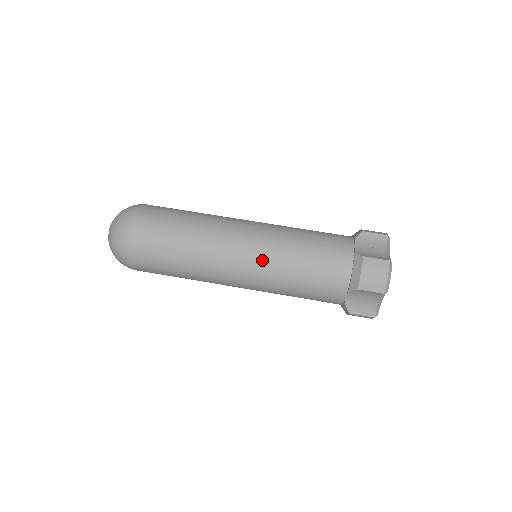
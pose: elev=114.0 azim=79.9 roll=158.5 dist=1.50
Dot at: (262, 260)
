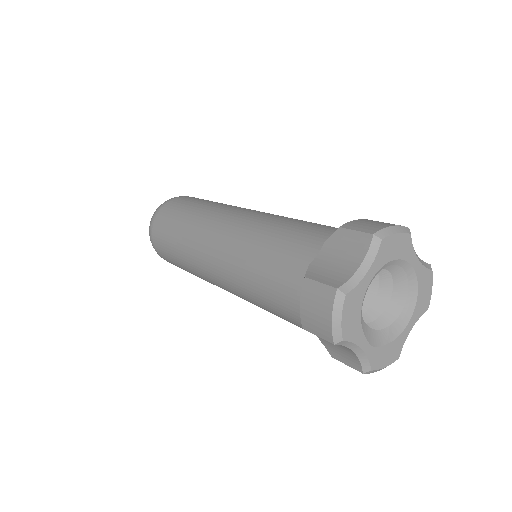
Dot at: (260, 214)
